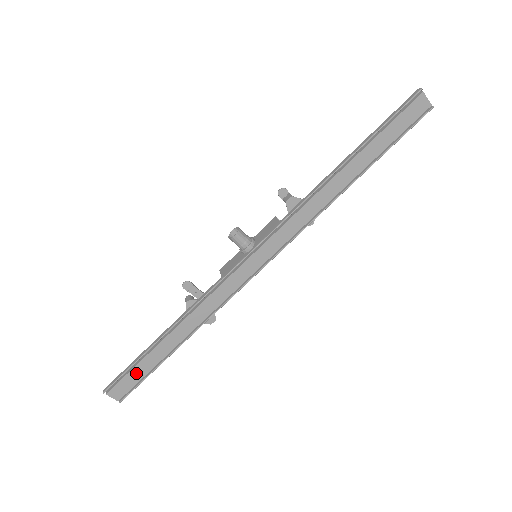
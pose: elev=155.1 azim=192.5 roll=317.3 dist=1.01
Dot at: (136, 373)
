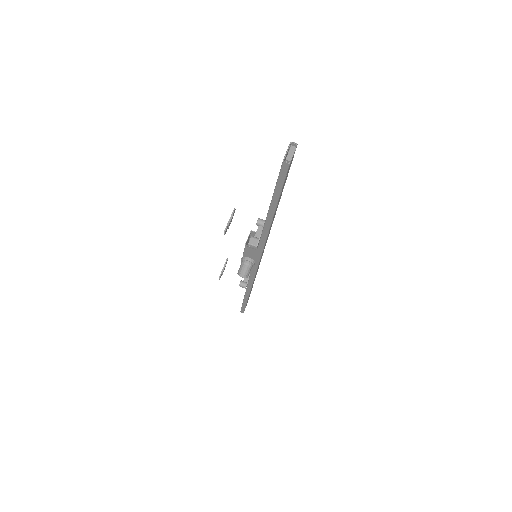
Dot at: occluded
